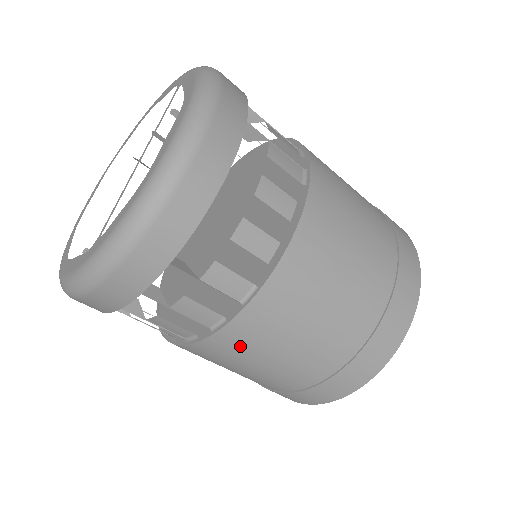
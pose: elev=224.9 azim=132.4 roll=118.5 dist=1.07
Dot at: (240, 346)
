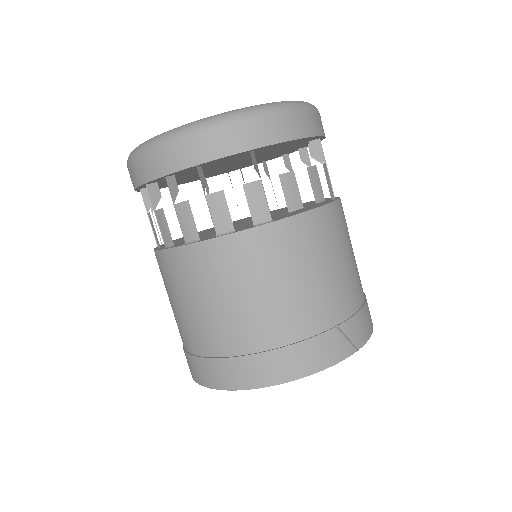
Dot at: (227, 264)
